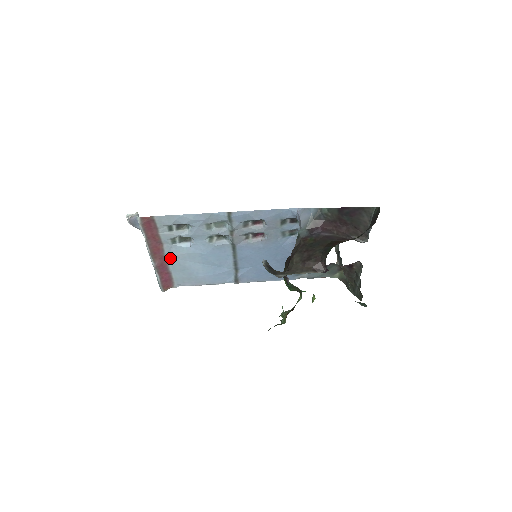
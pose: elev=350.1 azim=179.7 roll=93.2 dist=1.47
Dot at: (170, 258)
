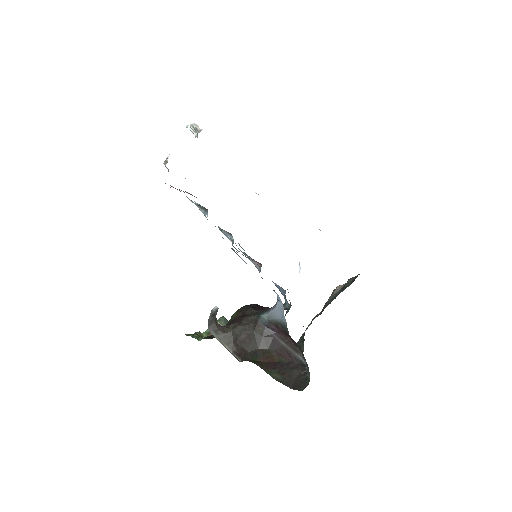
Dot at: occluded
